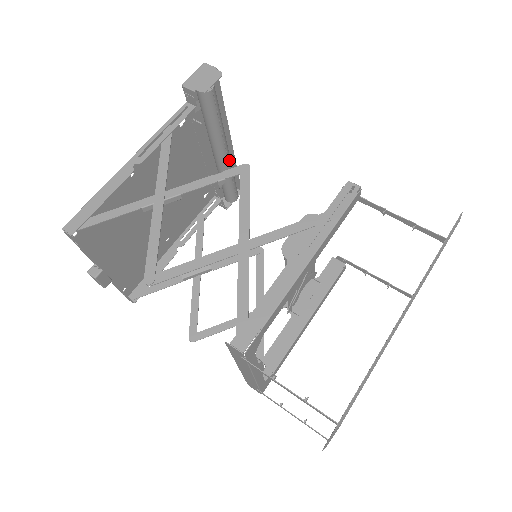
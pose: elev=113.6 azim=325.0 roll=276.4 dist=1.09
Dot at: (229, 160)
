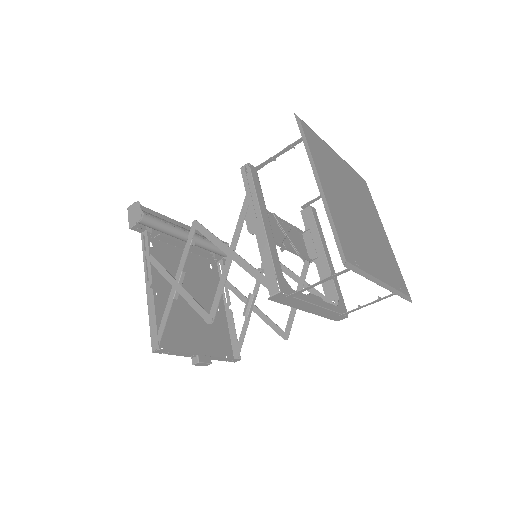
Dot at: (197, 235)
